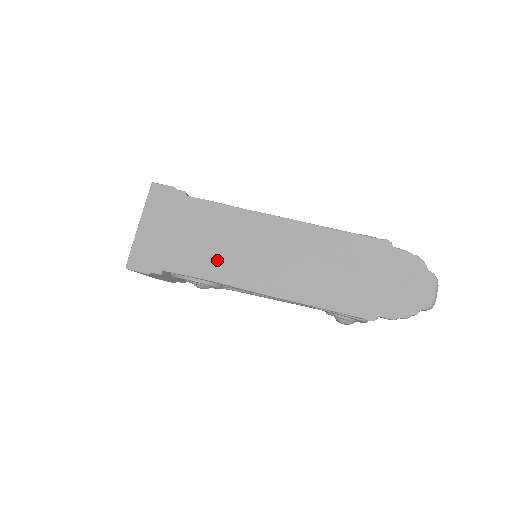
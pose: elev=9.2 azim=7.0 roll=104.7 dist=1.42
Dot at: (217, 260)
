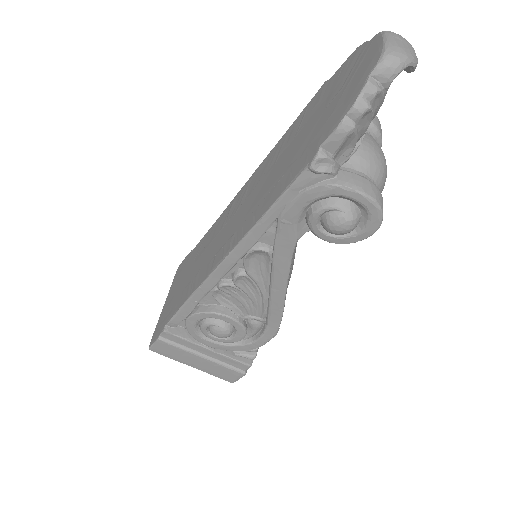
Dot at: (197, 275)
